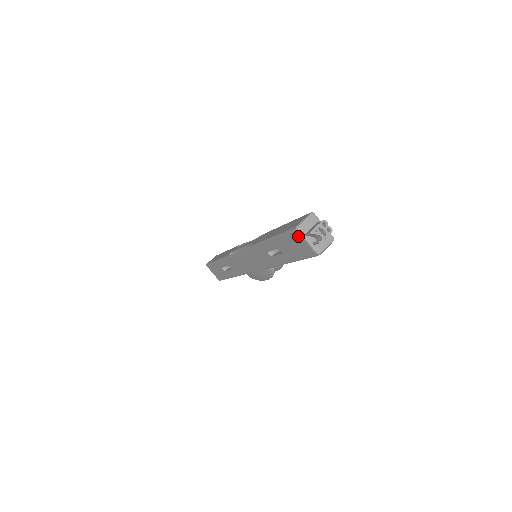
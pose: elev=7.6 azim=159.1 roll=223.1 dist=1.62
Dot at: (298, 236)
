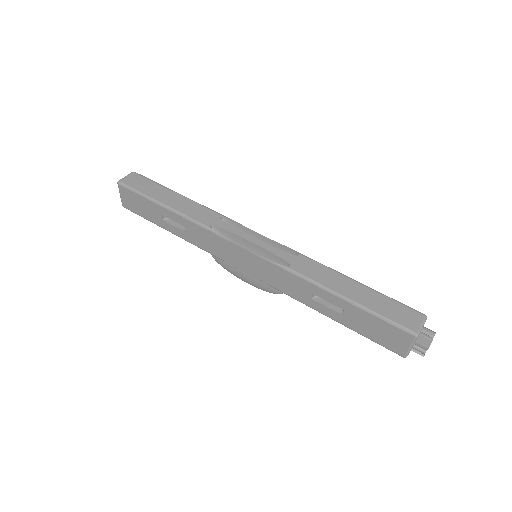
Dot at: (406, 338)
